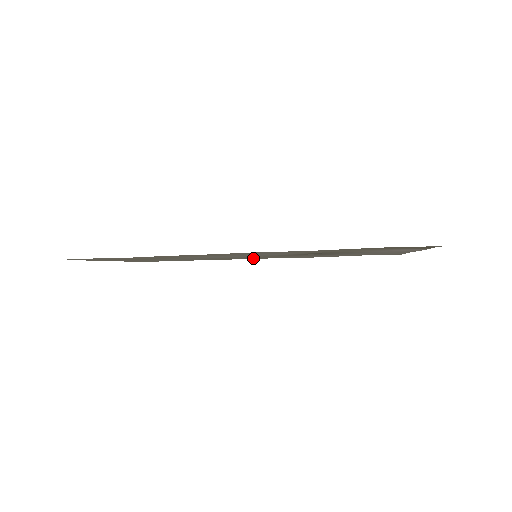
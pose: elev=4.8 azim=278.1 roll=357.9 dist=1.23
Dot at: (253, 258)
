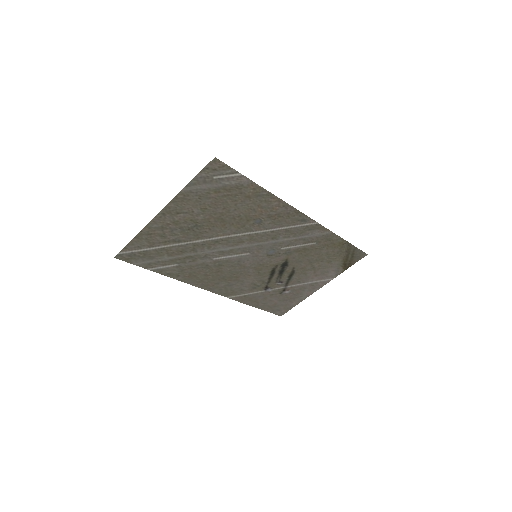
Dot at: (212, 283)
